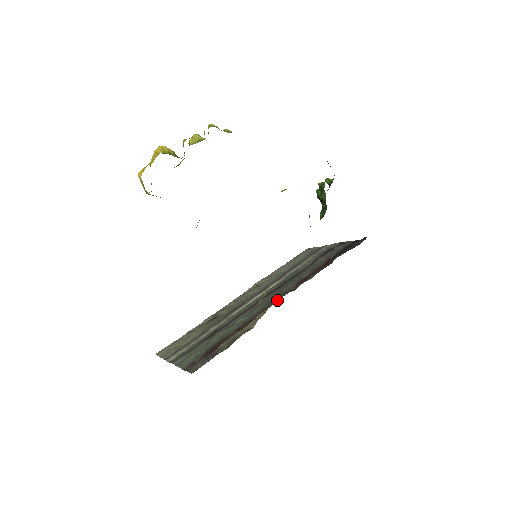
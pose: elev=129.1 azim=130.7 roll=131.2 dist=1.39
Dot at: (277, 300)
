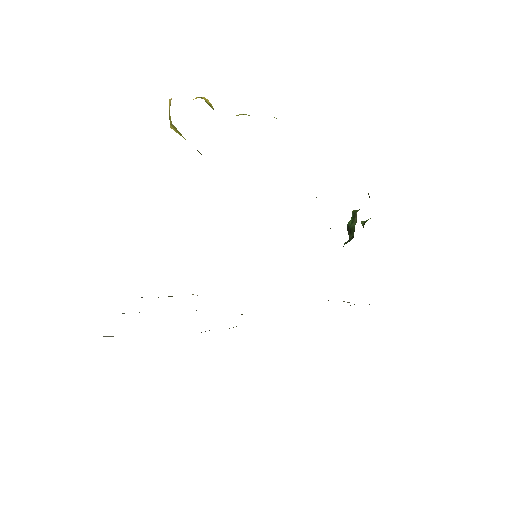
Dot at: occluded
